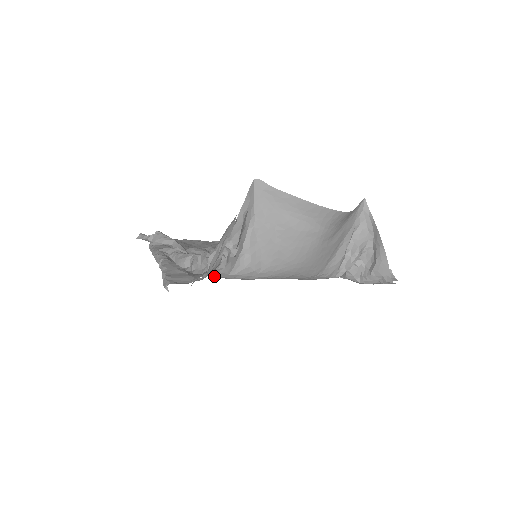
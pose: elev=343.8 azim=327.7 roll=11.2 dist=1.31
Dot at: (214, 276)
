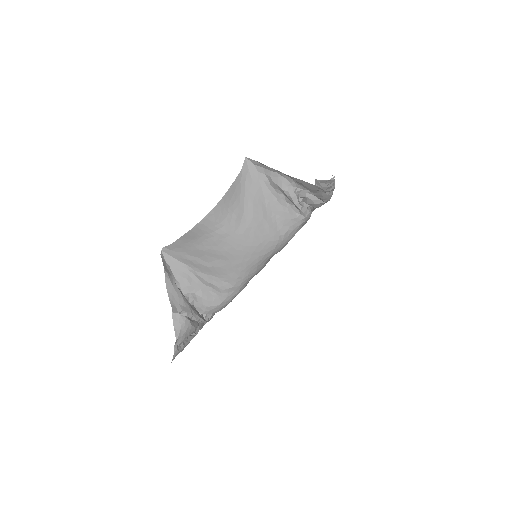
Dot at: occluded
